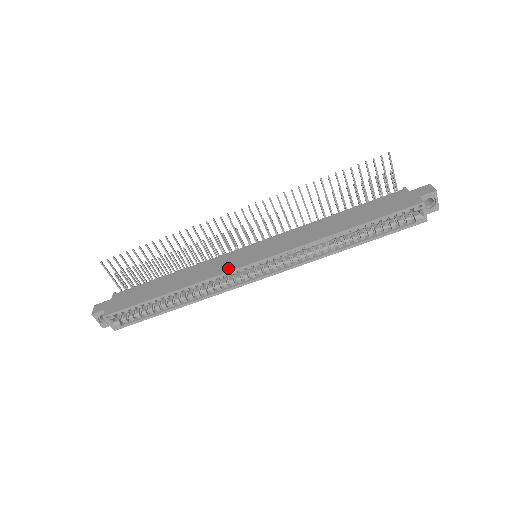
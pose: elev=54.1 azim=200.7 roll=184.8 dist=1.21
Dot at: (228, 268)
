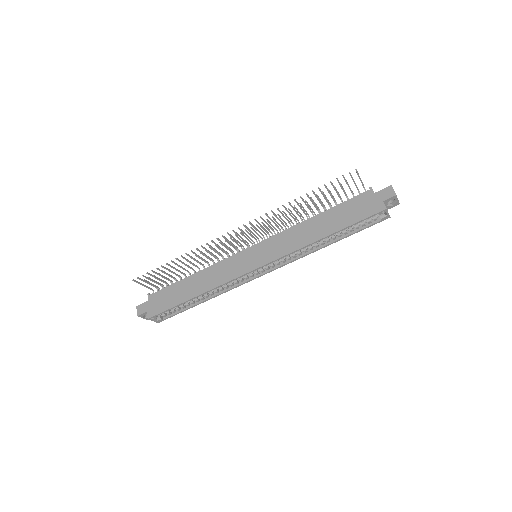
Dot at: (237, 273)
